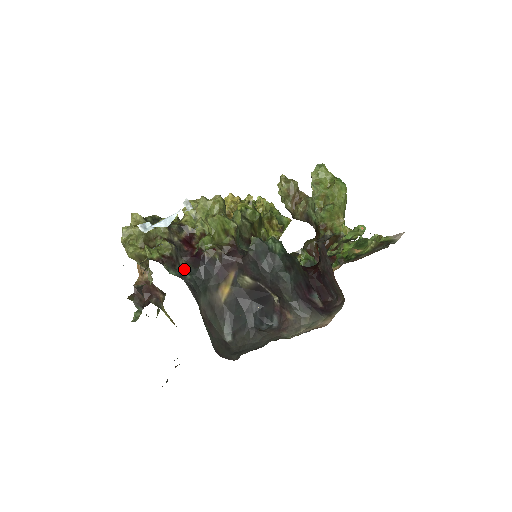
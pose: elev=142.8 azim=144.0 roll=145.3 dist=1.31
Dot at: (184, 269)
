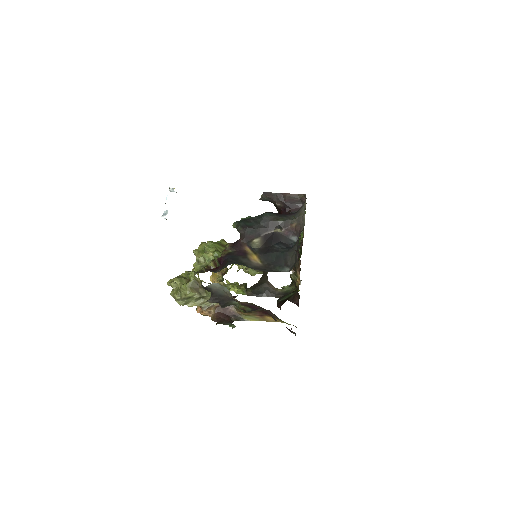
Dot at: (221, 269)
